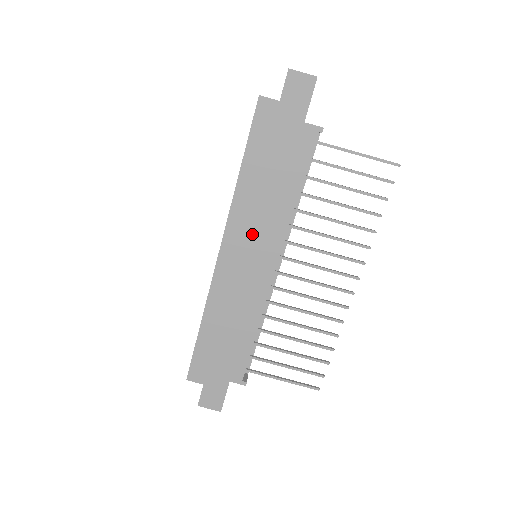
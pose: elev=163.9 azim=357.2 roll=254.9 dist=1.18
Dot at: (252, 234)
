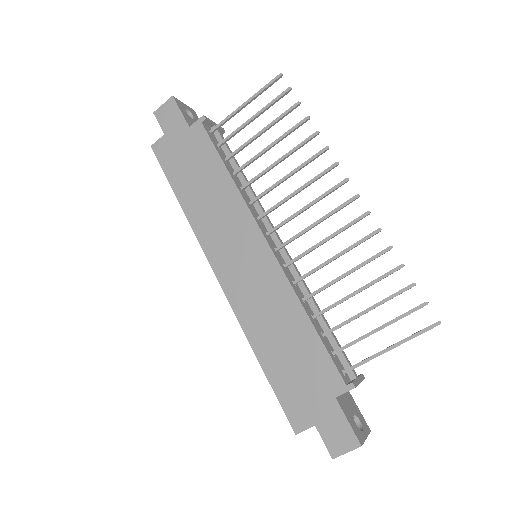
Dot at: (226, 236)
